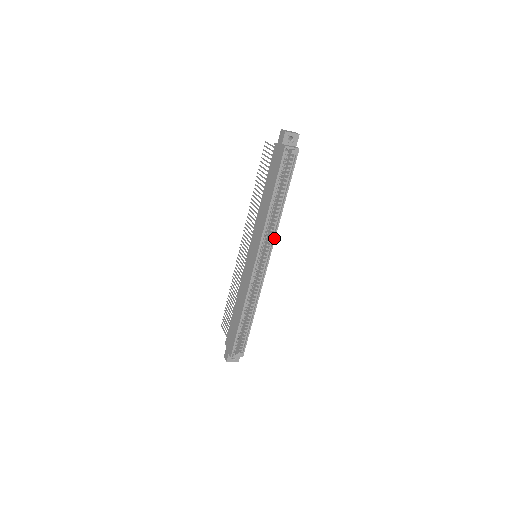
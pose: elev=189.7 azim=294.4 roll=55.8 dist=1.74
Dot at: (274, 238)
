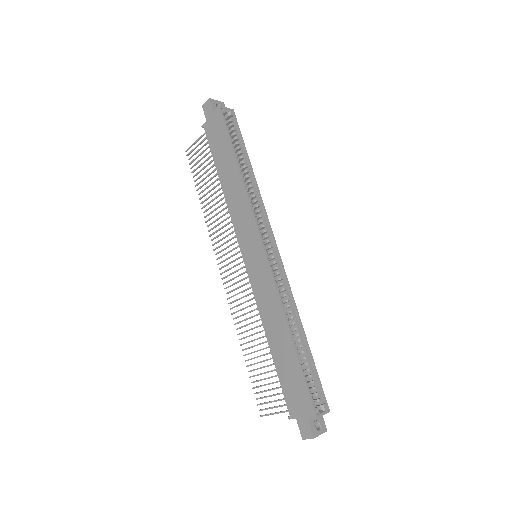
Dot at: (265, 214)
